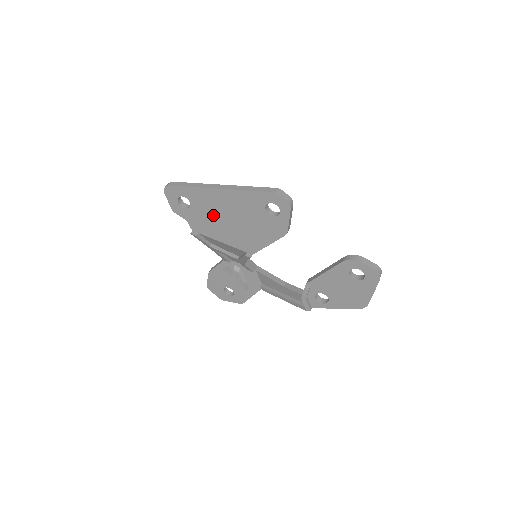
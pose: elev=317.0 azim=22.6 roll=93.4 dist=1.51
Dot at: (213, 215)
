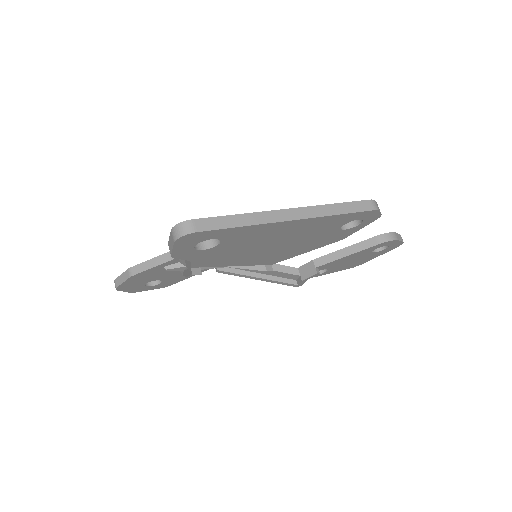
Dot at: (250, 246)
